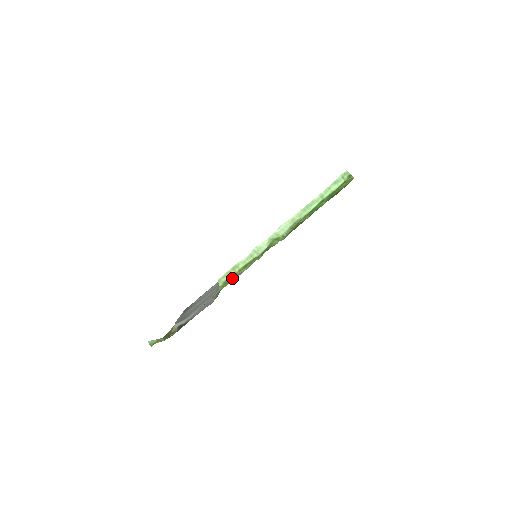
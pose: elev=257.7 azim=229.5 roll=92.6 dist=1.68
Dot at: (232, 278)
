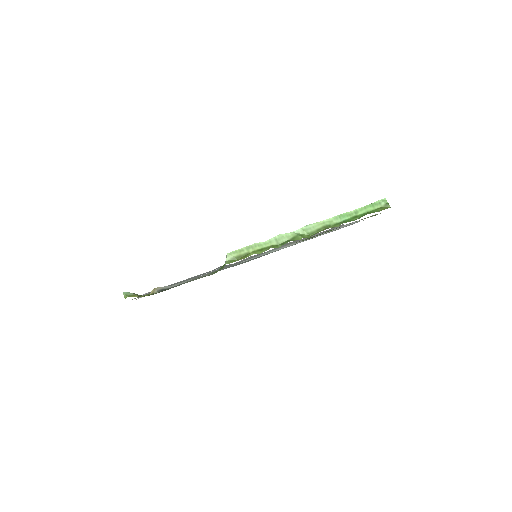
Dot at: (243, 257)
